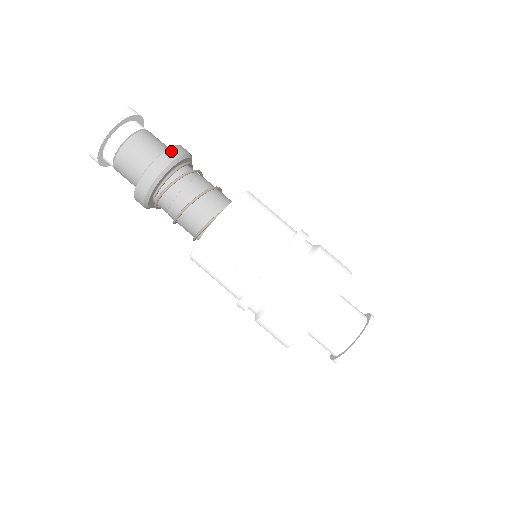
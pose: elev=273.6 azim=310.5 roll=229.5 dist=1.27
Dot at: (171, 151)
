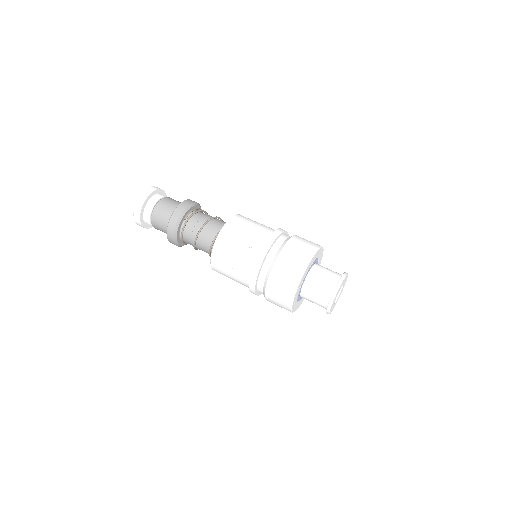
Dot at: occluded
